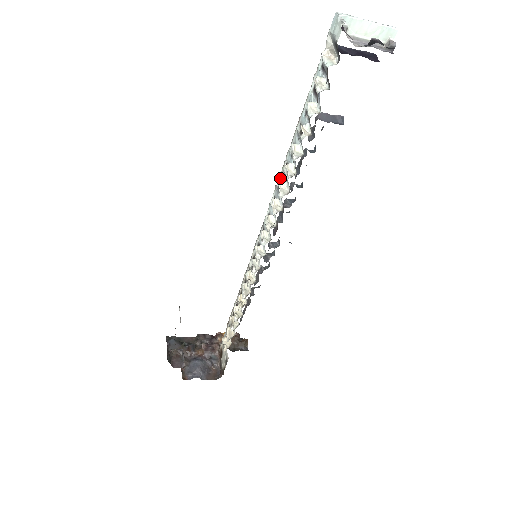
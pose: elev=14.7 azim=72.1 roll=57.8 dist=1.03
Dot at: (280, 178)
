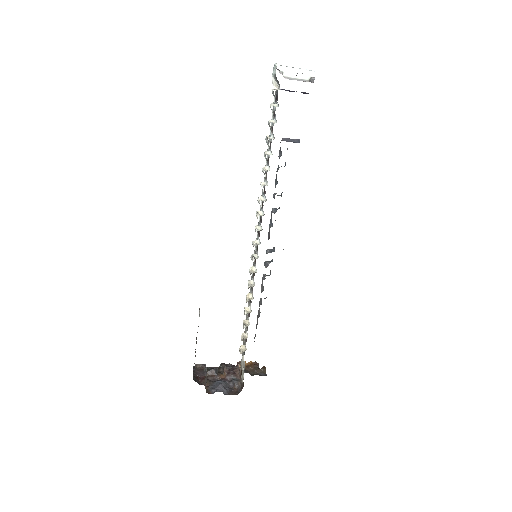
Dot at: (263, 186)
